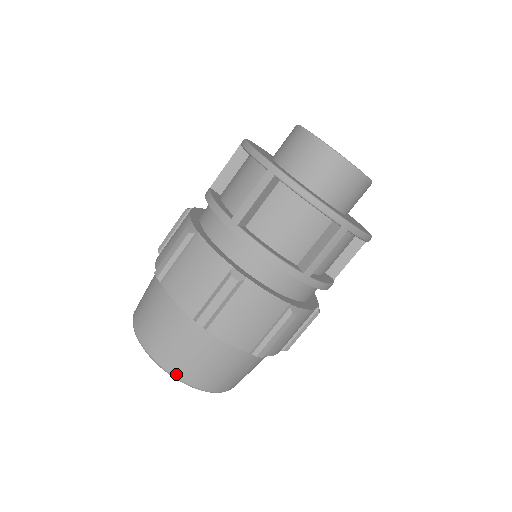
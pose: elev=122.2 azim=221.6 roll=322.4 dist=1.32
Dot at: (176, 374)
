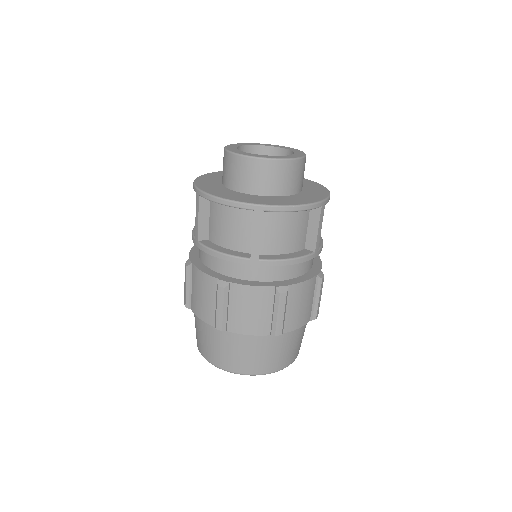
Dot at: (275, 370)
